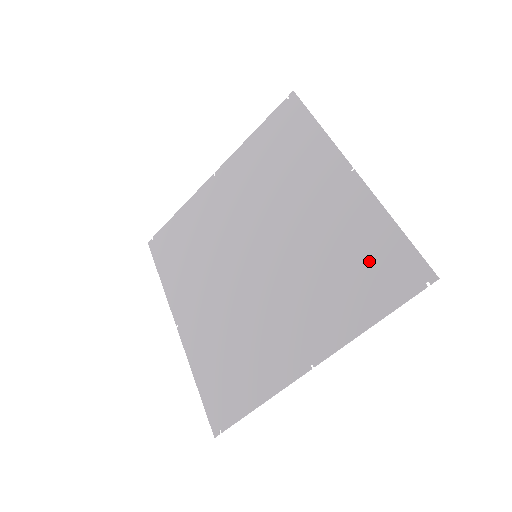
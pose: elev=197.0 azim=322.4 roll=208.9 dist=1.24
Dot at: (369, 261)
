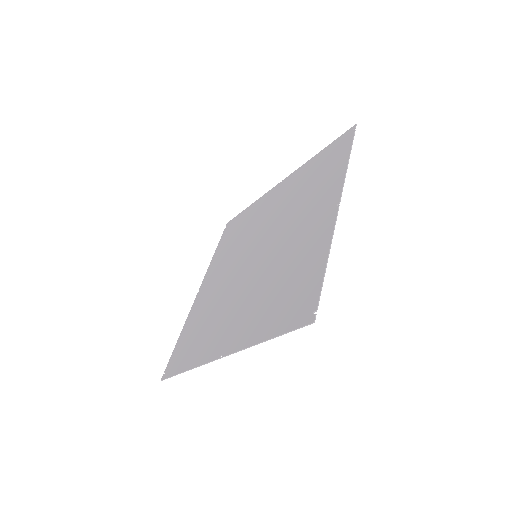
Dot at: (320, 166)
